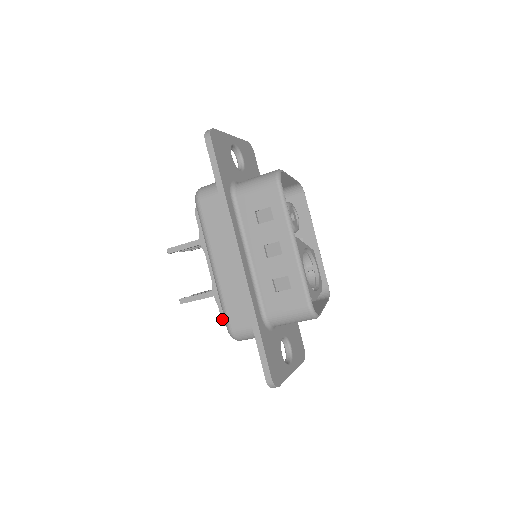
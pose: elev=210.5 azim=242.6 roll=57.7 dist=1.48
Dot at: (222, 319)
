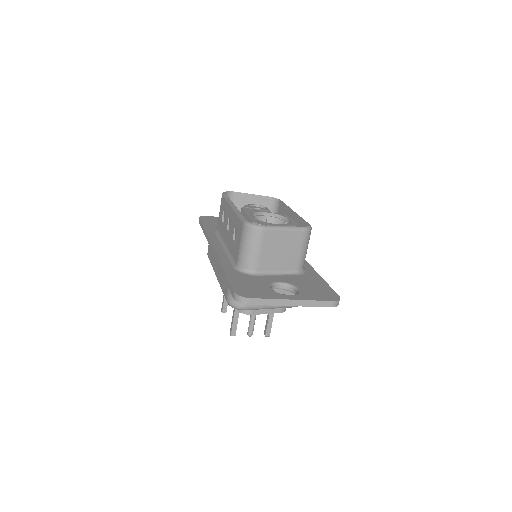
Dot at: occluded
